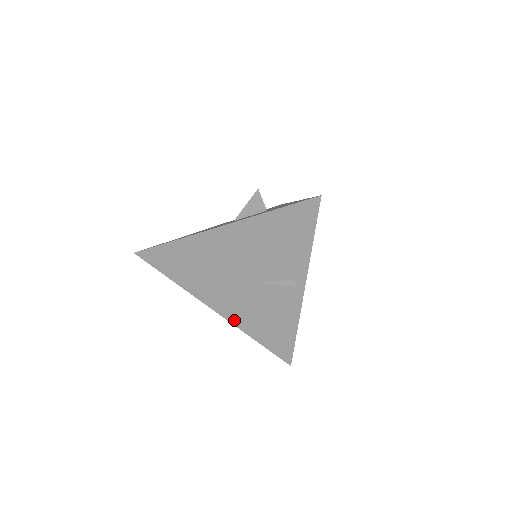
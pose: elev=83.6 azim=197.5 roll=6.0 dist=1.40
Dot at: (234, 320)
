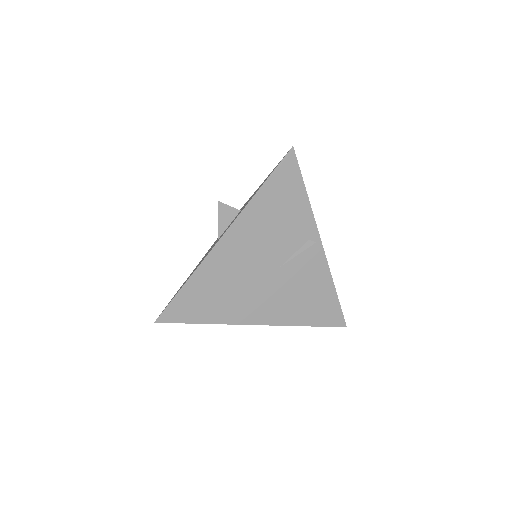
Dot at: (279, 320)
